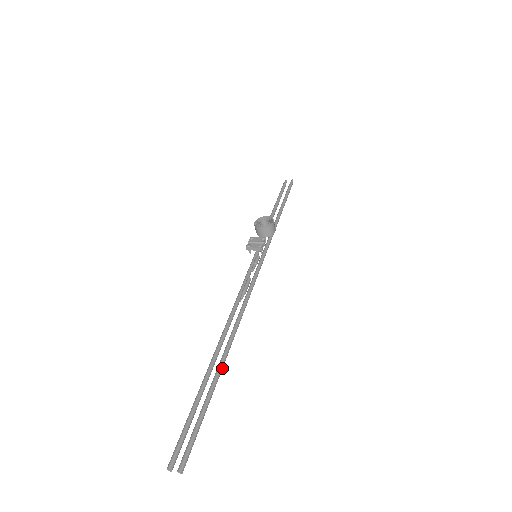
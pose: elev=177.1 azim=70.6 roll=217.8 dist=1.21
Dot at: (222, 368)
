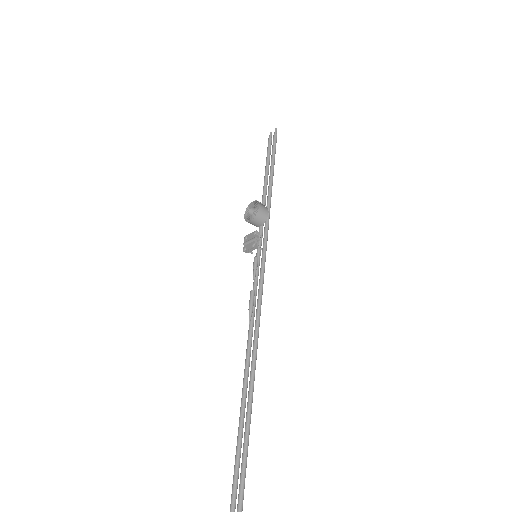
Dot at: (251, 407)
